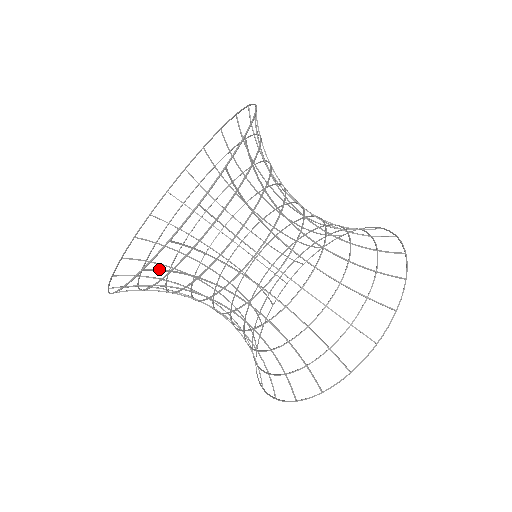
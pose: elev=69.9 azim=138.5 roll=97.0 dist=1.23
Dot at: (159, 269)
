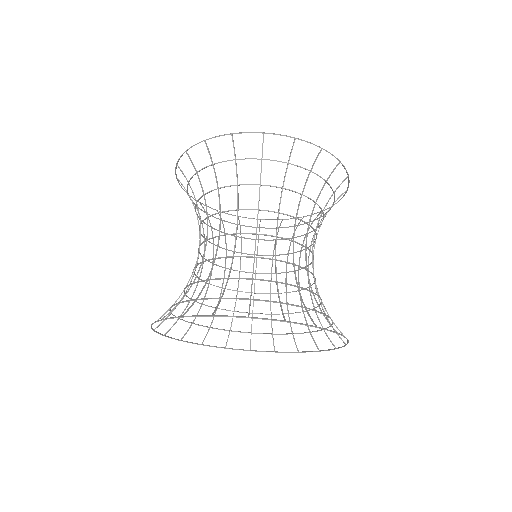
Dot at: occluded
